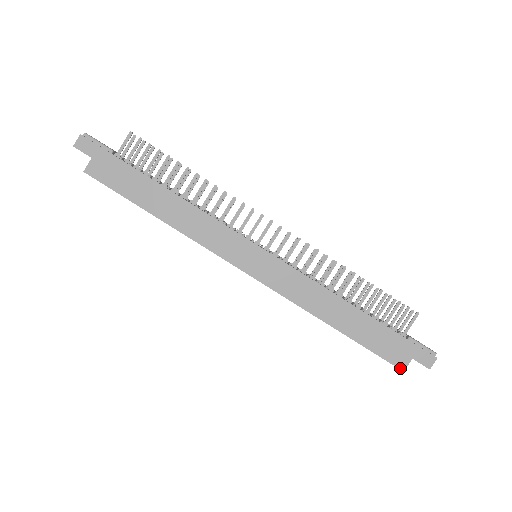
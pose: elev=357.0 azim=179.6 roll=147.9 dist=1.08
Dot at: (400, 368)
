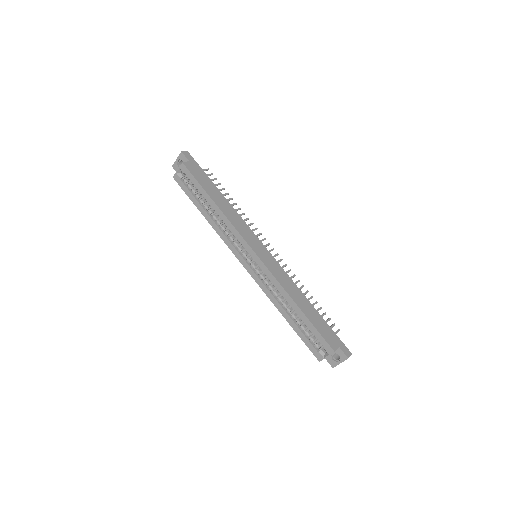
Dot at: (333, 349)
